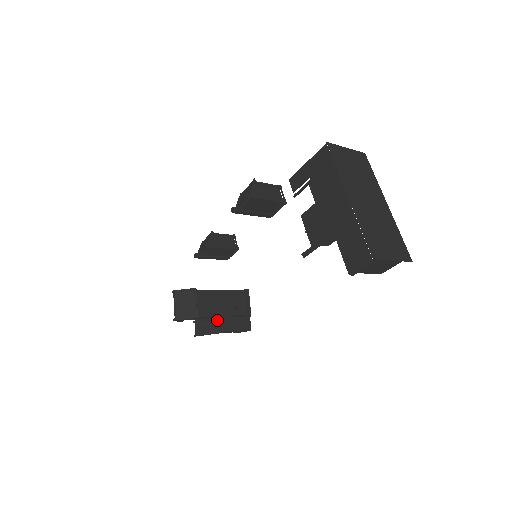
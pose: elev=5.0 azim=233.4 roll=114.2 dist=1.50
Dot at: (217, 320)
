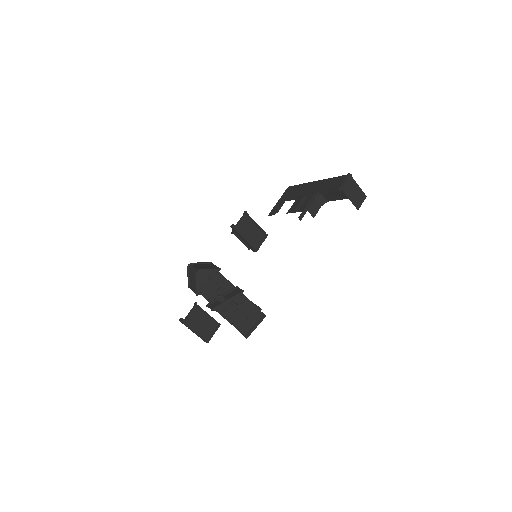
Dot at: (234, 290)
